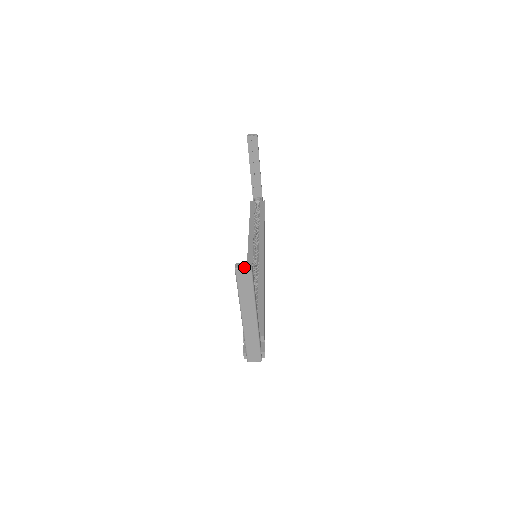
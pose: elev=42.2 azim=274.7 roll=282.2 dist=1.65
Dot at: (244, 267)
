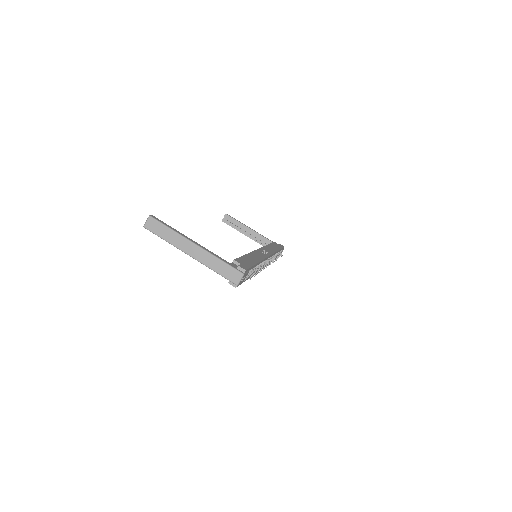
Dot at: (146, 220)
